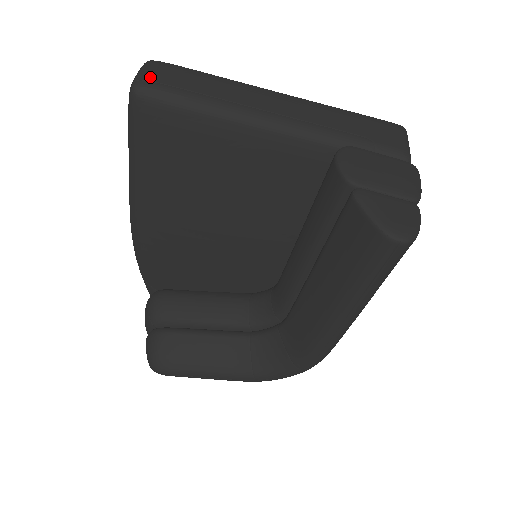
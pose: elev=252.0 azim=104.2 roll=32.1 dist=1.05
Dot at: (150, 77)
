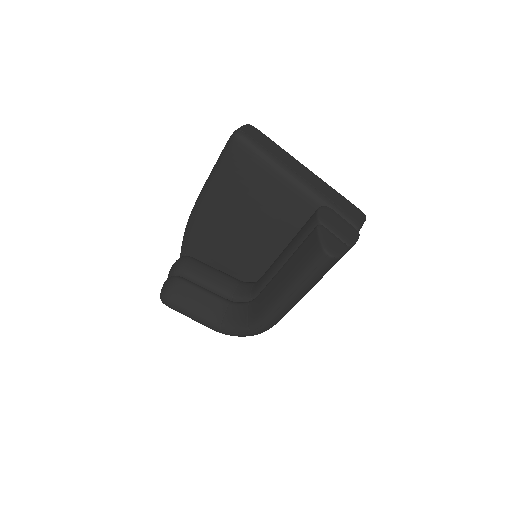
Dot at: (246, 131)
